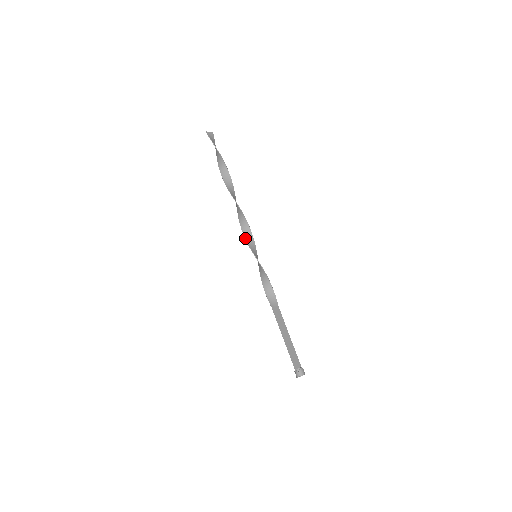
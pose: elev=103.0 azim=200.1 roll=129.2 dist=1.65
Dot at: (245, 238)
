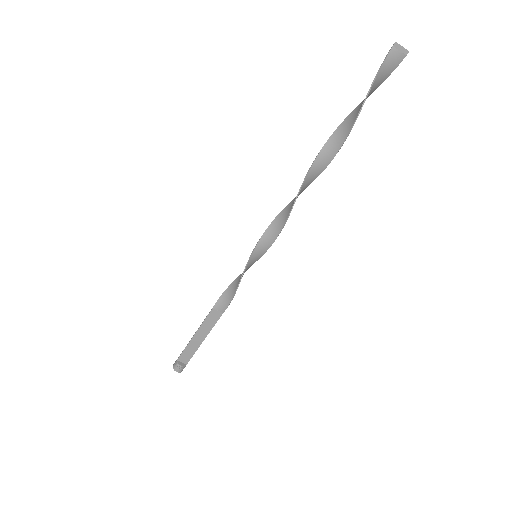
Dot at: (267, 228)
